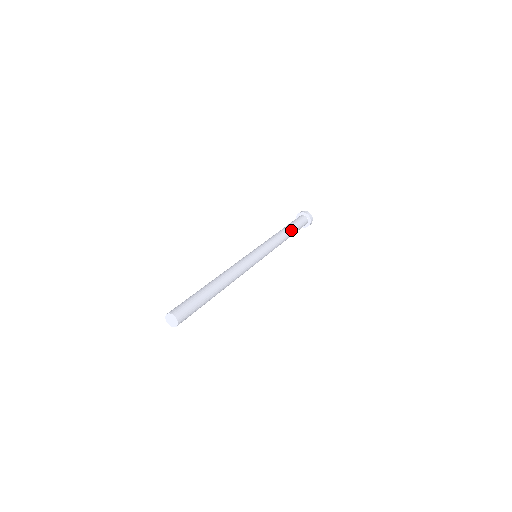
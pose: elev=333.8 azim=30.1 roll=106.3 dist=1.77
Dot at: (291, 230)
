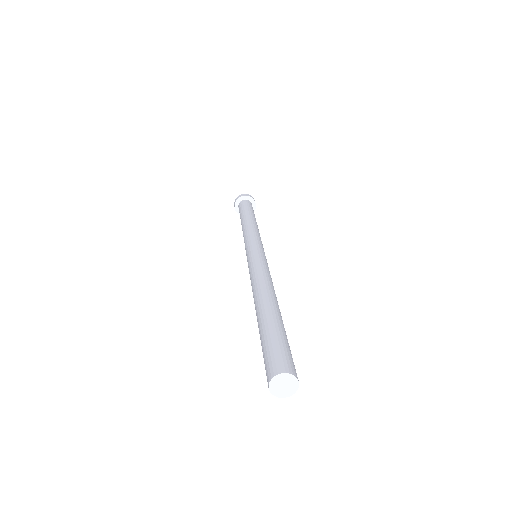
Dot at: (253, 216)
